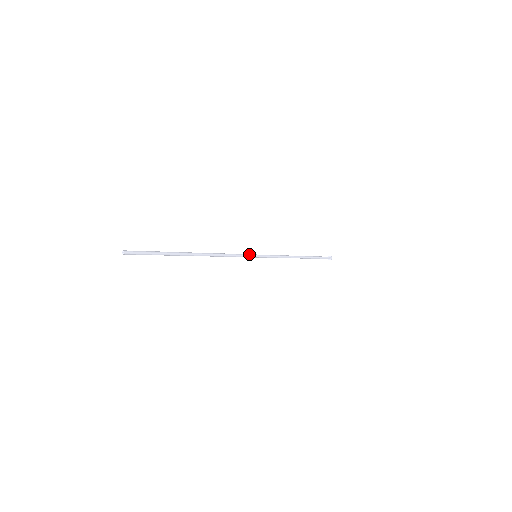
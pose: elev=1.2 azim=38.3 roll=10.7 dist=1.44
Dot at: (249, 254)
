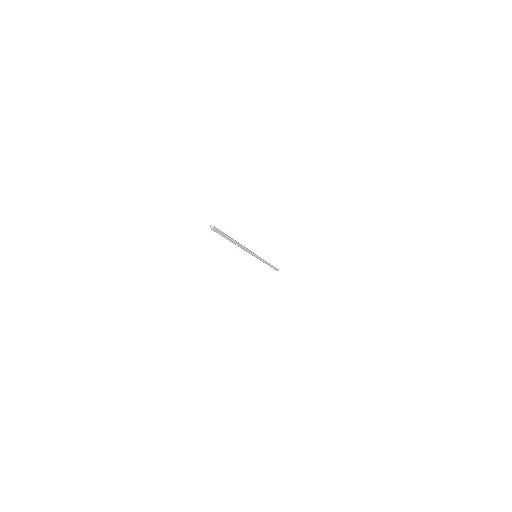
Dot at: (254, 253)
